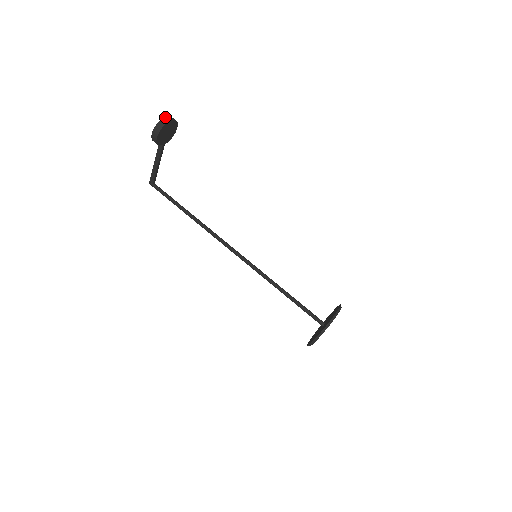
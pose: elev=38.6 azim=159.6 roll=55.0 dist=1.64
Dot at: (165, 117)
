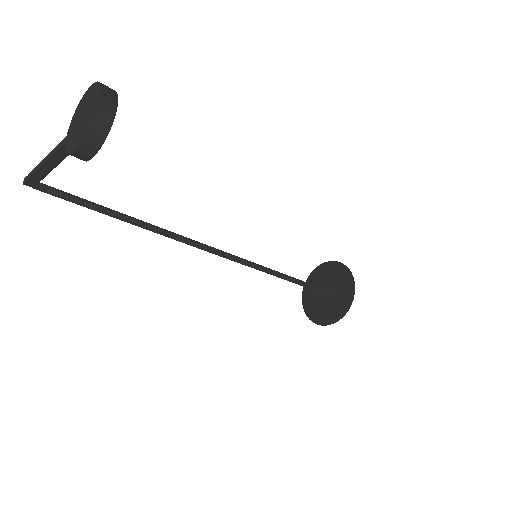
Dot at: (100, 102)
